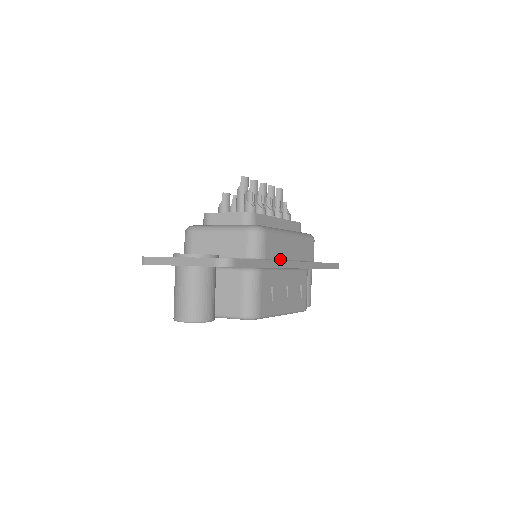
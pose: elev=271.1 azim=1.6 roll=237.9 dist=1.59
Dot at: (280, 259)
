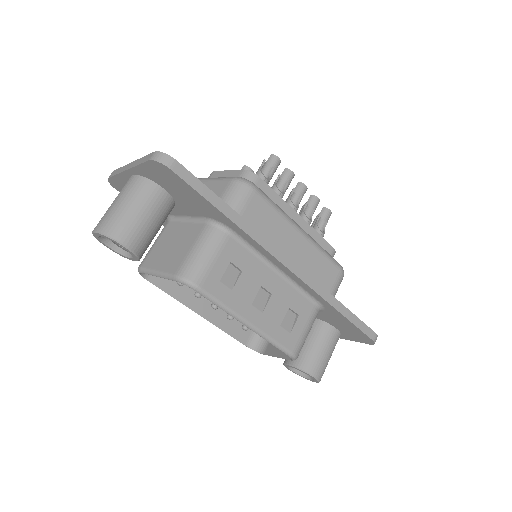
Dot at: occluded
